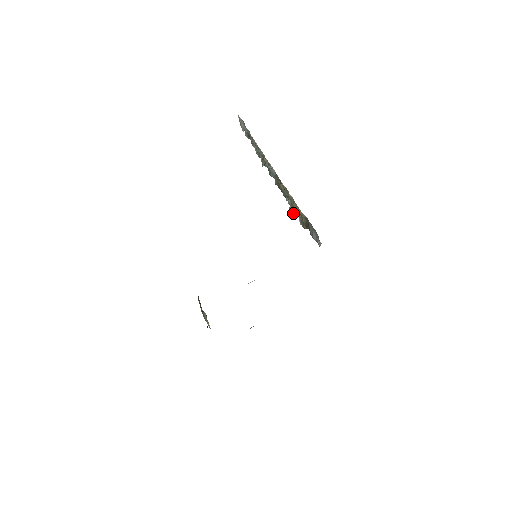
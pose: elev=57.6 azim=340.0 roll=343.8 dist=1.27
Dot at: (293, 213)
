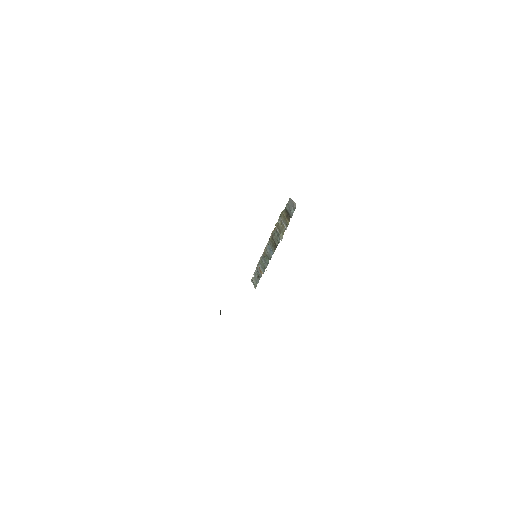
Dot at: (282, 235)
